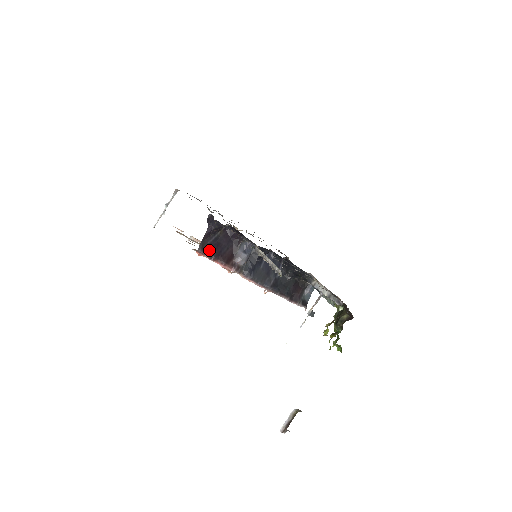
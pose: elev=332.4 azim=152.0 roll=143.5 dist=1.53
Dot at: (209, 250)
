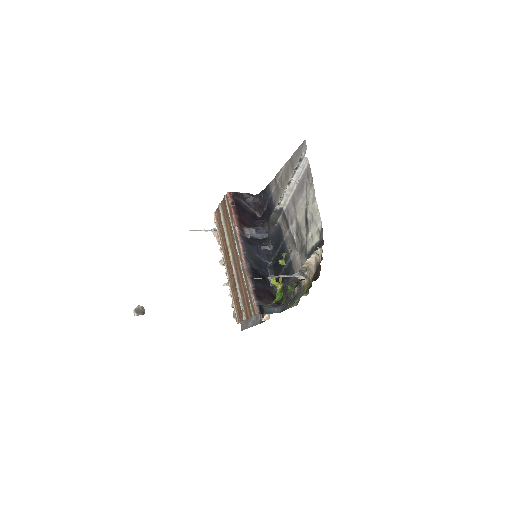
Dot at: (236, 201)
